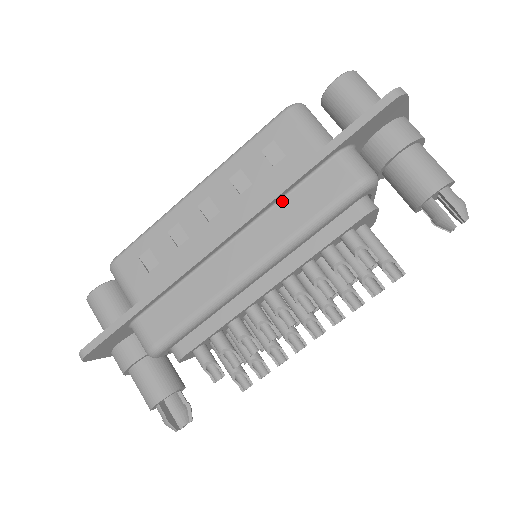
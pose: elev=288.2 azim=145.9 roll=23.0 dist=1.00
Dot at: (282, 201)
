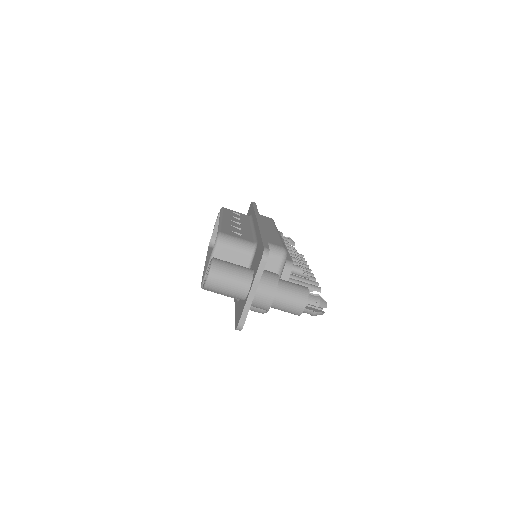
Dot at: occluded
